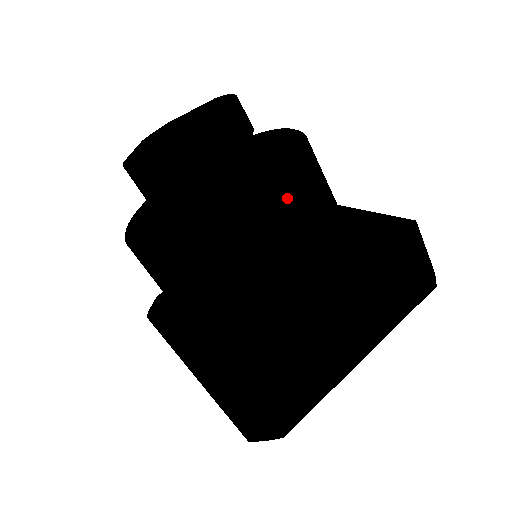
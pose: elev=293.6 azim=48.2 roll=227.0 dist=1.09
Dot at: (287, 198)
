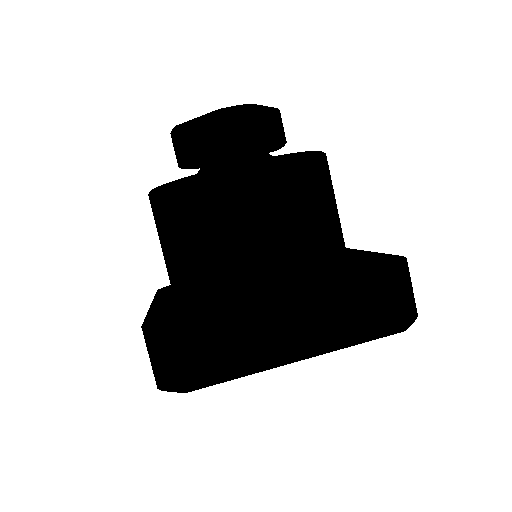
Dot at: (272, 176)
